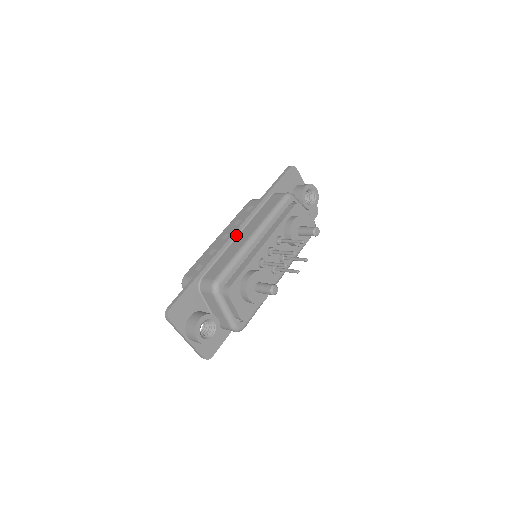
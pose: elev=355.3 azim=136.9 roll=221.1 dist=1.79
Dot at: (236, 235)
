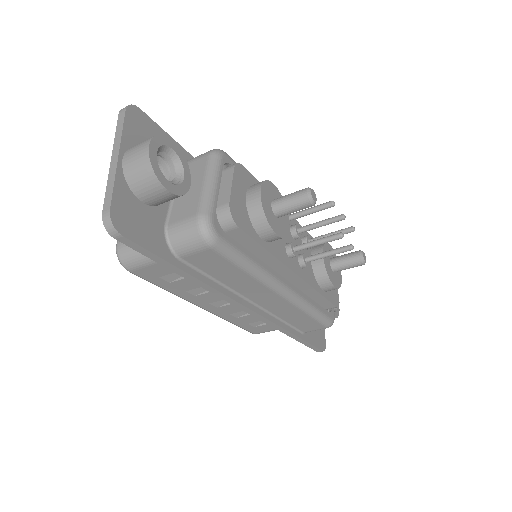
Dot at: occluded
